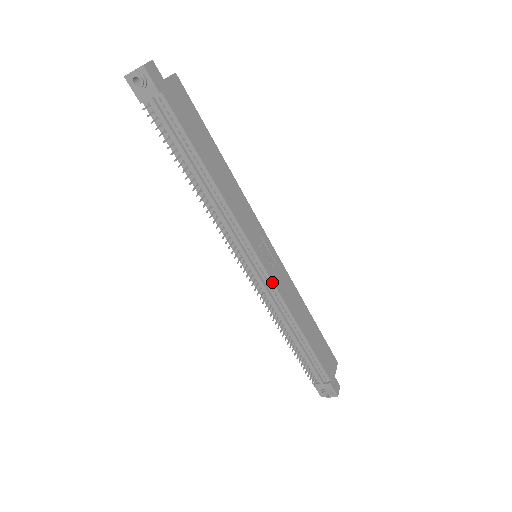
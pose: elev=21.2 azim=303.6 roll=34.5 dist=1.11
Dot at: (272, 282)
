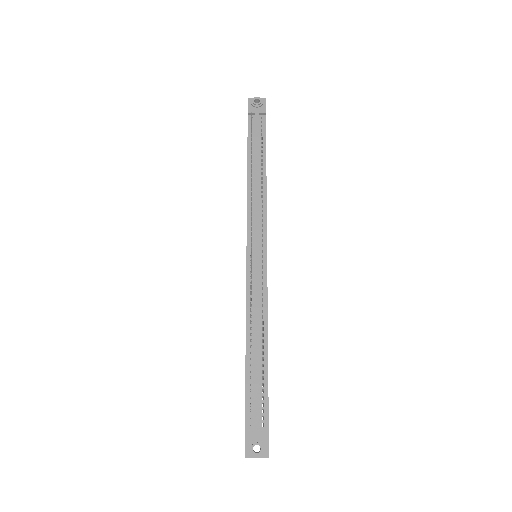
Dot at: (266, 274)
